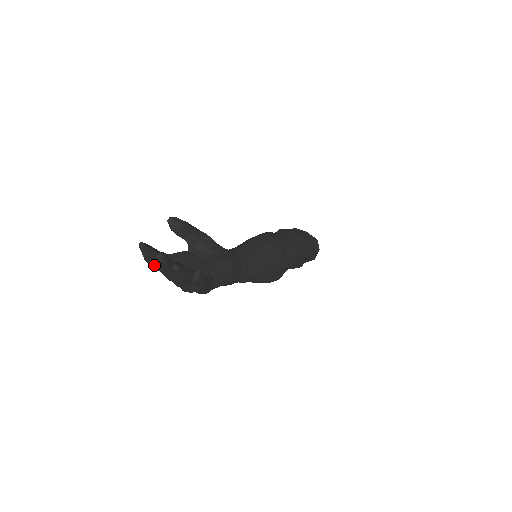
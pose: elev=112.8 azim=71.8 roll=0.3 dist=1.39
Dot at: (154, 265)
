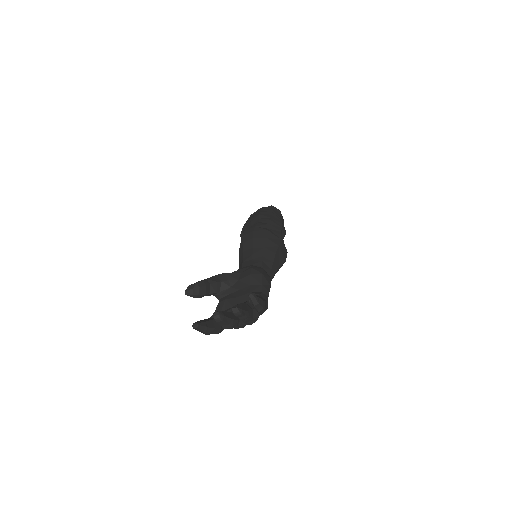
Dot at: (215, 331)
